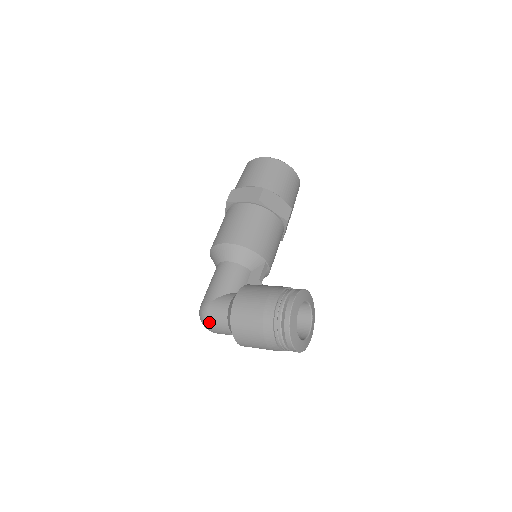
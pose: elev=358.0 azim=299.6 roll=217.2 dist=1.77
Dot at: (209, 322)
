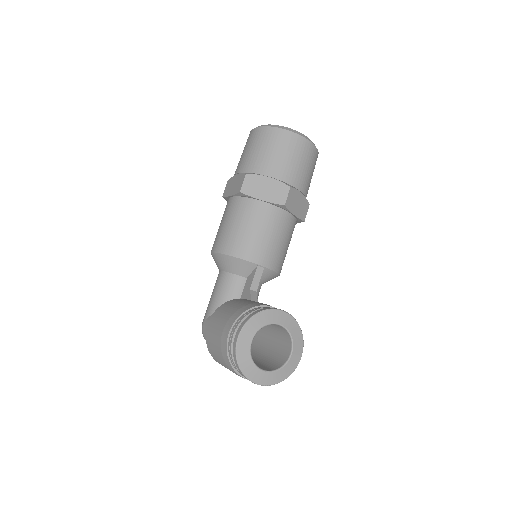
Dot at: occluded
